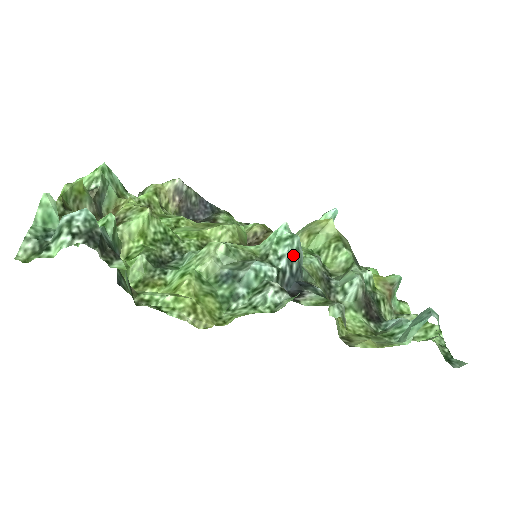
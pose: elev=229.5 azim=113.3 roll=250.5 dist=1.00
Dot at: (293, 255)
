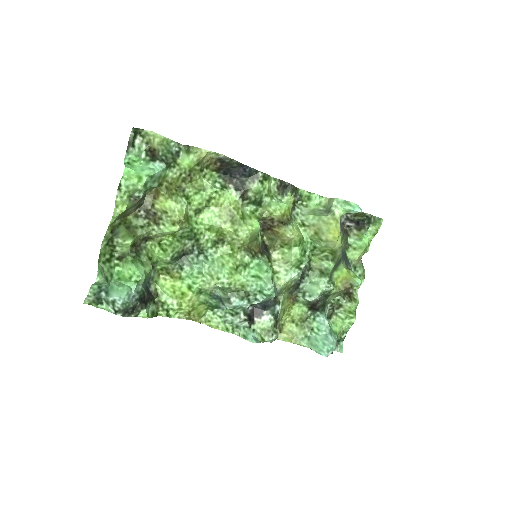
Dot at: (266, 300)
